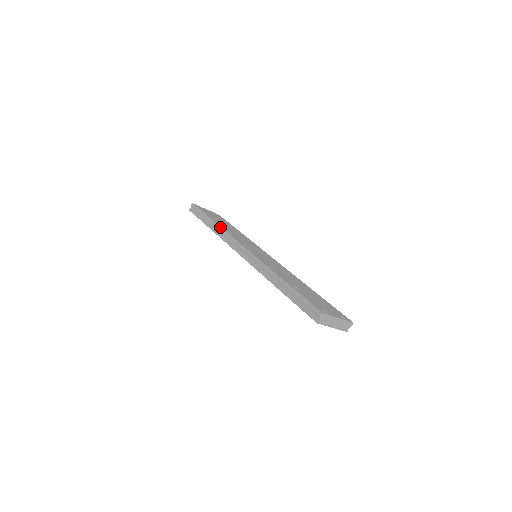
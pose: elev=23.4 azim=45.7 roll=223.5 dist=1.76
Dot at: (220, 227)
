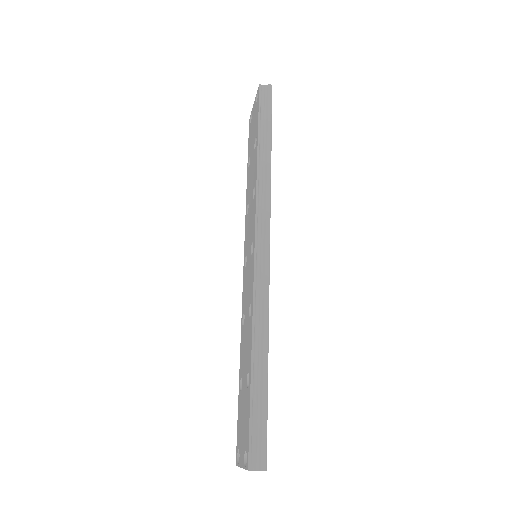
Dot at: occluded
